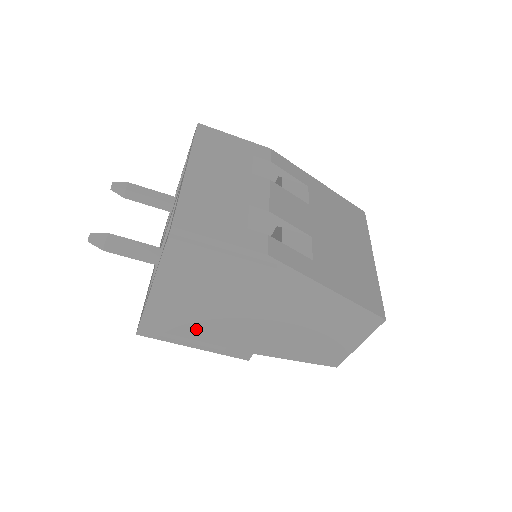
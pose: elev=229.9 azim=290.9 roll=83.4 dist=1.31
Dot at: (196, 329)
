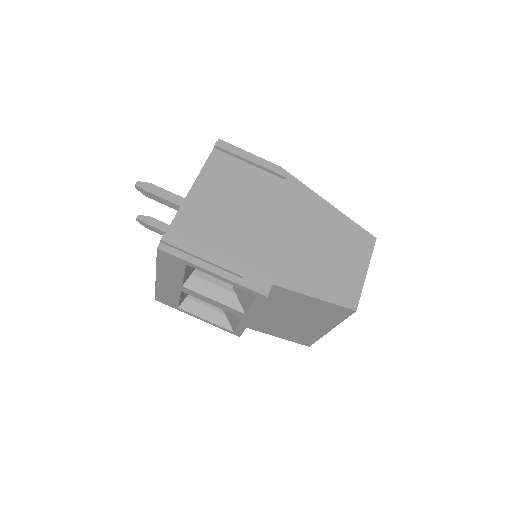
Dot at: (219, 243)
